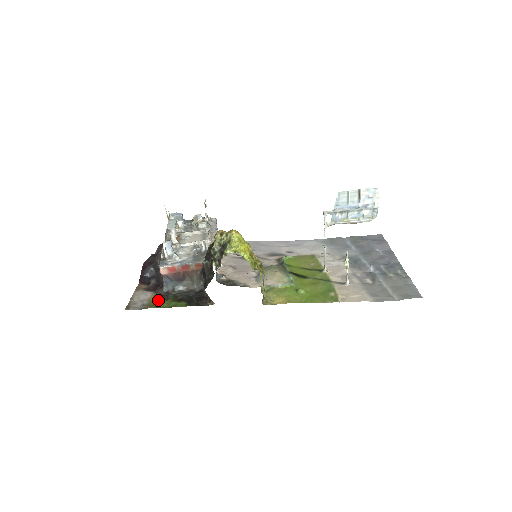
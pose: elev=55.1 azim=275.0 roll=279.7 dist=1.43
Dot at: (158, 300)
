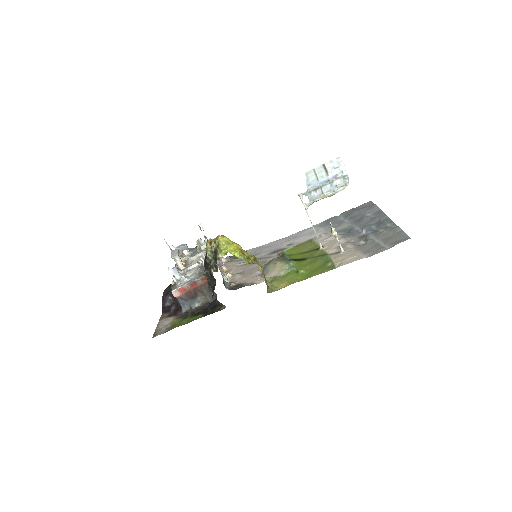
Dot at: (179, 321)
